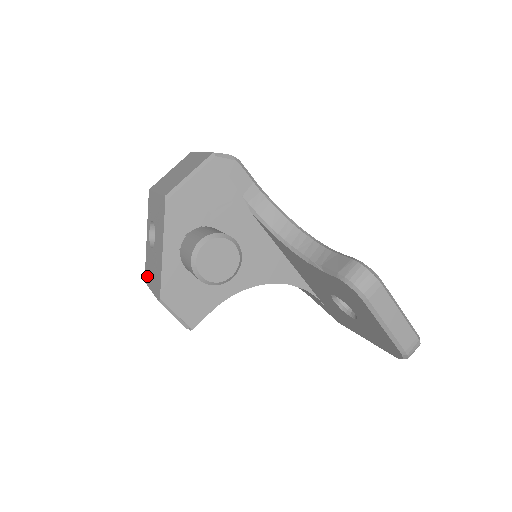
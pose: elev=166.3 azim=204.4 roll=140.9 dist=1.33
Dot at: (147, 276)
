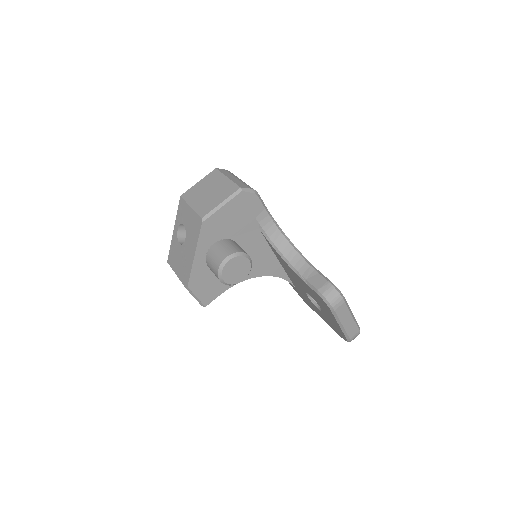
Dot at: (171, 260)
